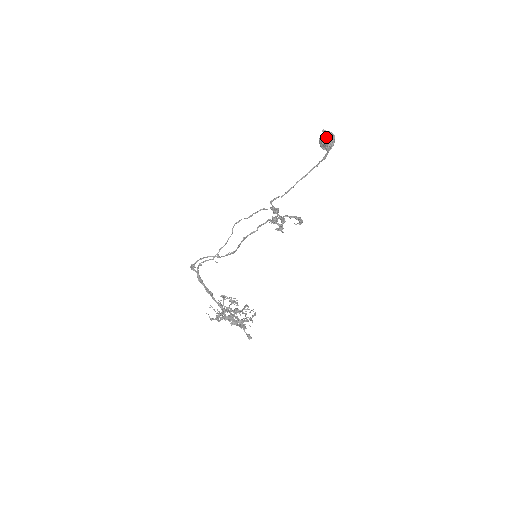
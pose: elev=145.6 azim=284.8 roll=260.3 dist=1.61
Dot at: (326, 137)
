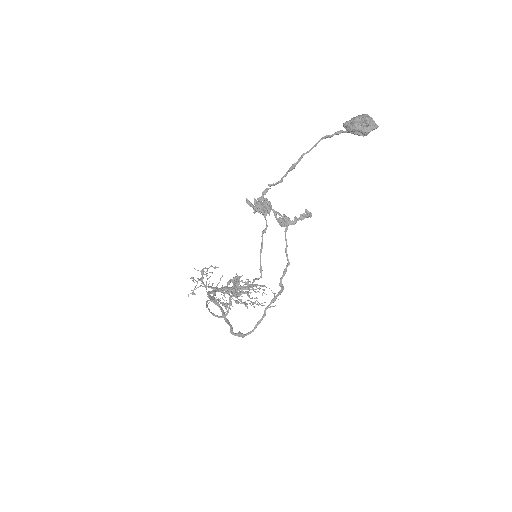
Dot at: (368, 133)
